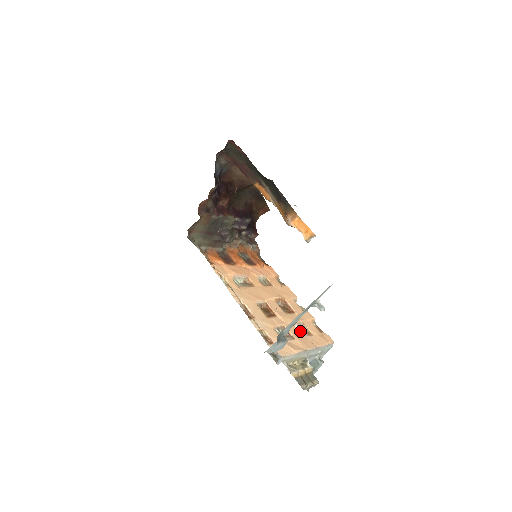
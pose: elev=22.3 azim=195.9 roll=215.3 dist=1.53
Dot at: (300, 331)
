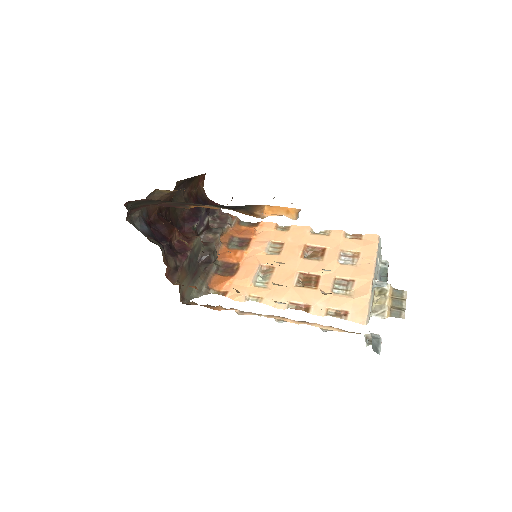
Dot at: (348, 263)
